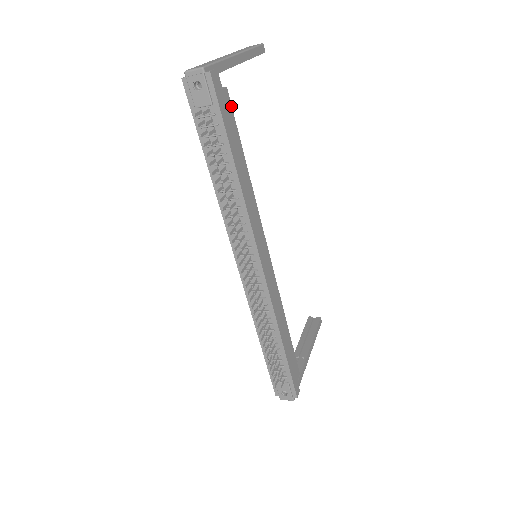
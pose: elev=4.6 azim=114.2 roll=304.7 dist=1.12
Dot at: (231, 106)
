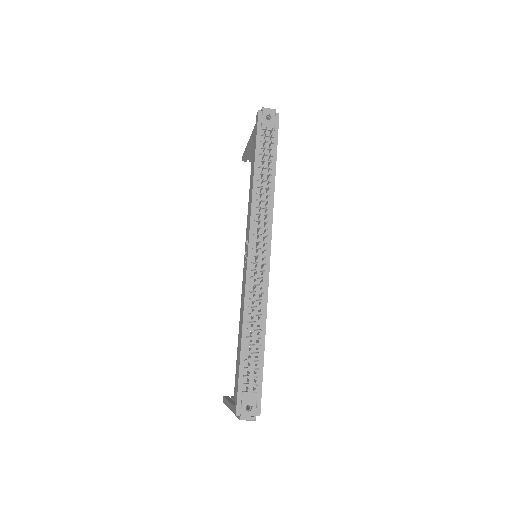
Dot at: occluded
